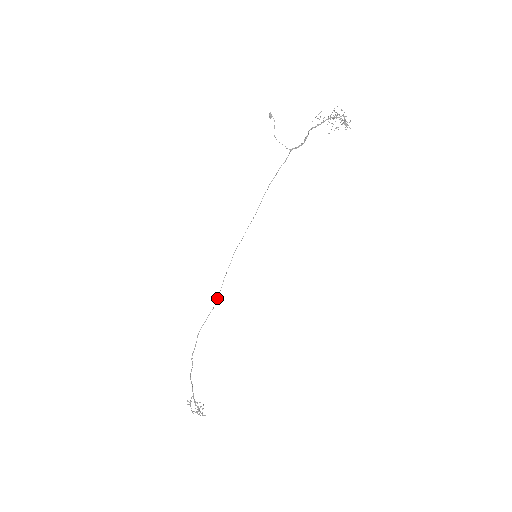
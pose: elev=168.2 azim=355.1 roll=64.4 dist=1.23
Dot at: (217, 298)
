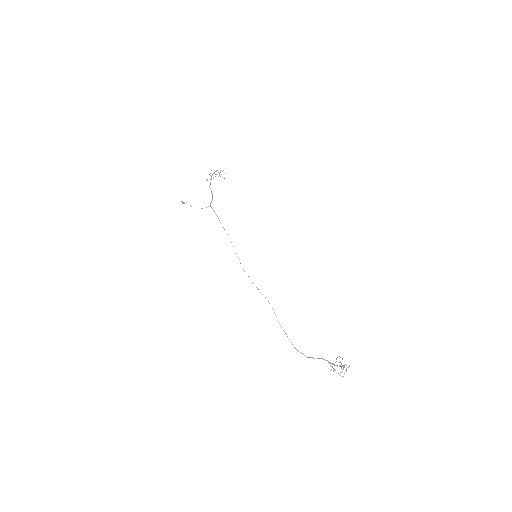
Dot at: occluded
